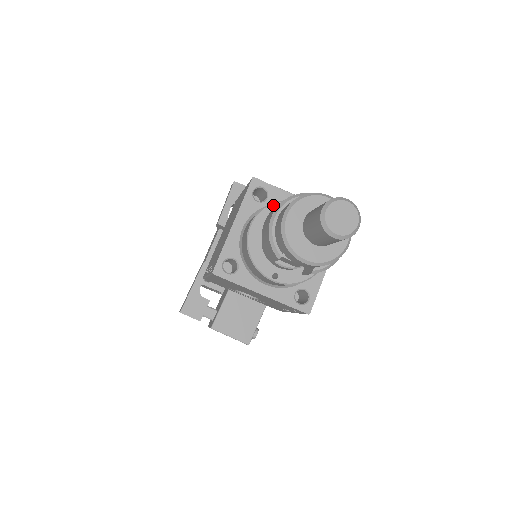
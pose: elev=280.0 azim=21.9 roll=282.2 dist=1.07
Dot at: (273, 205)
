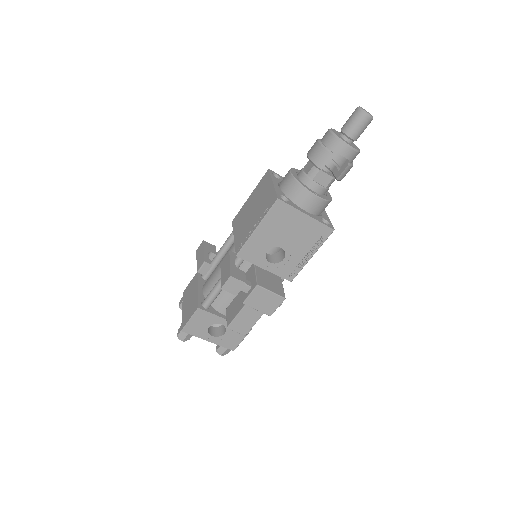
Dot at: (294, 169)
